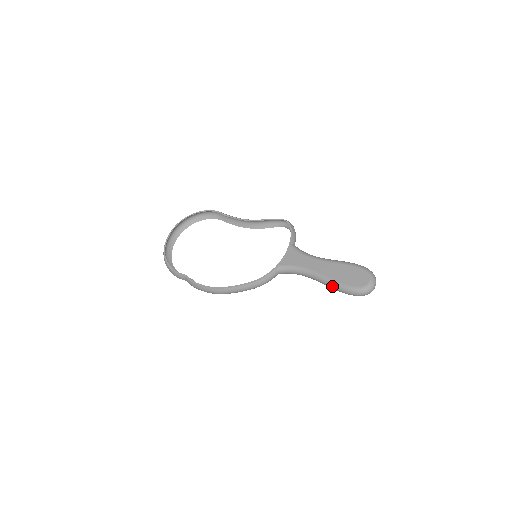
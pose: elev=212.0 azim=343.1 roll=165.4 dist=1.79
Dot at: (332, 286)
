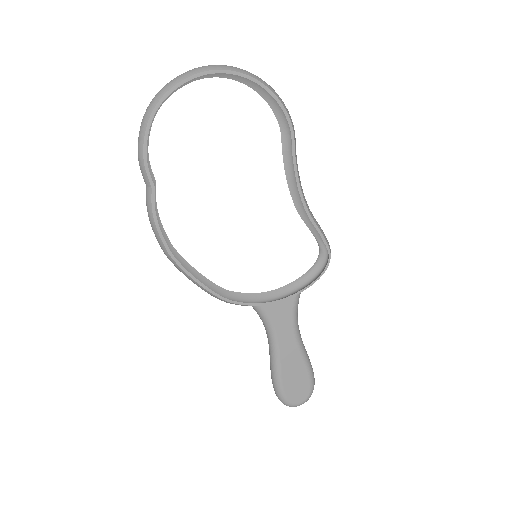
Dot at: (273, 374)
